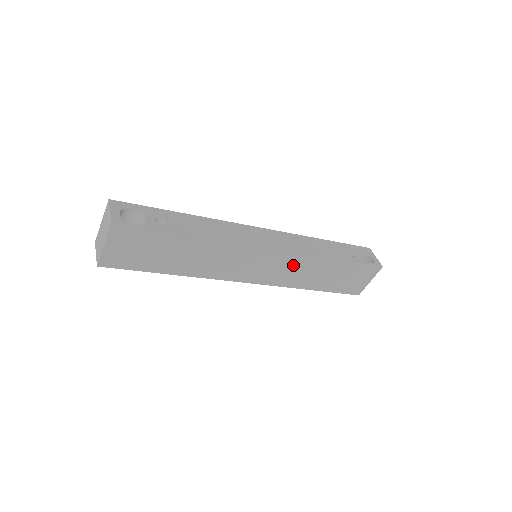
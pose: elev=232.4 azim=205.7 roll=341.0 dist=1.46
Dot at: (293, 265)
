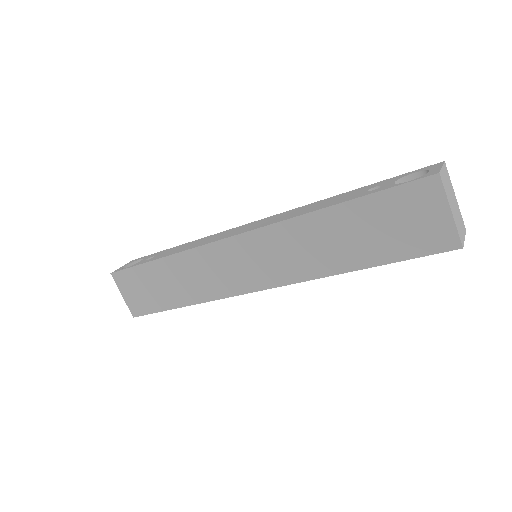
Dot at: (282, 244)
